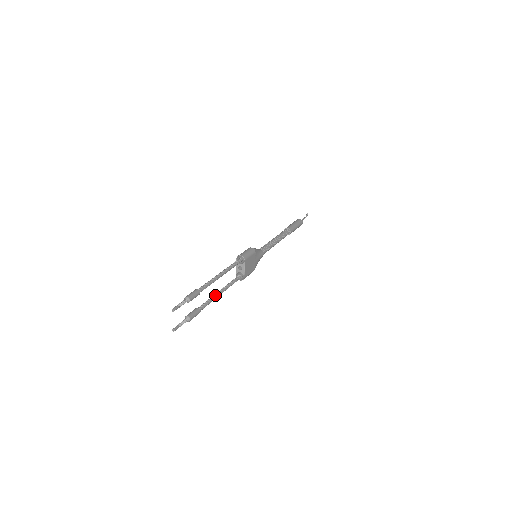
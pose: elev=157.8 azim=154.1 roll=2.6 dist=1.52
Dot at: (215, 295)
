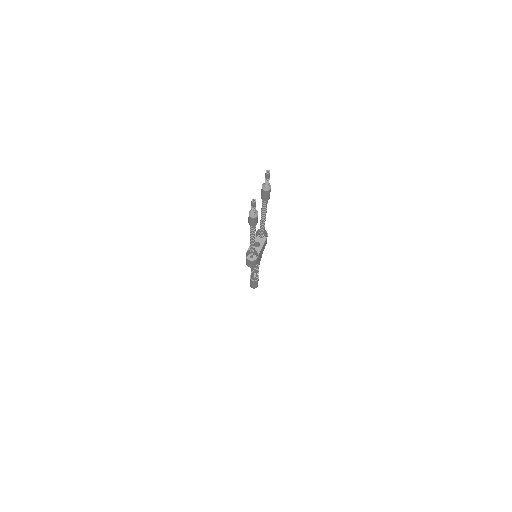
Dot at: occluded
